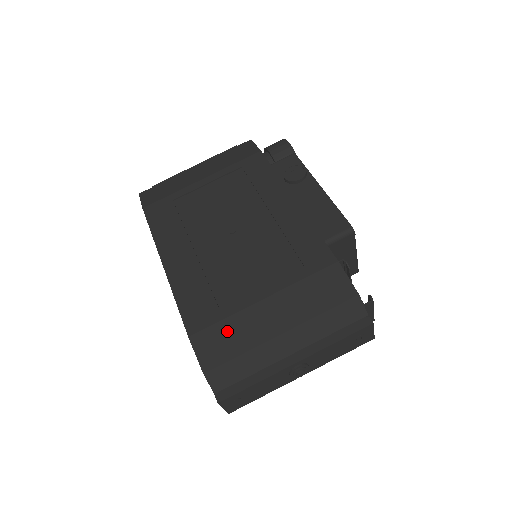
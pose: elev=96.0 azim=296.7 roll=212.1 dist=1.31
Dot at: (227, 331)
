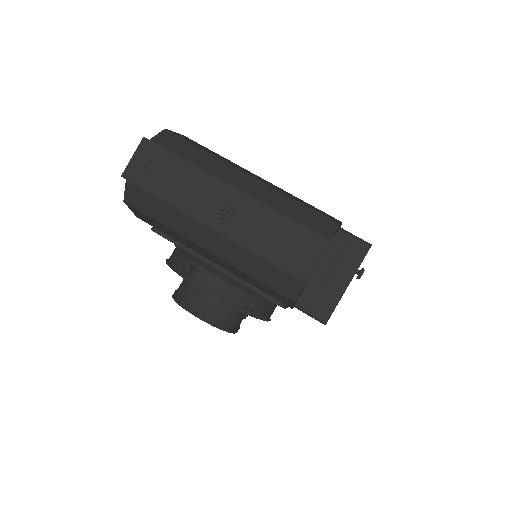
Dot at: (213, 152)
